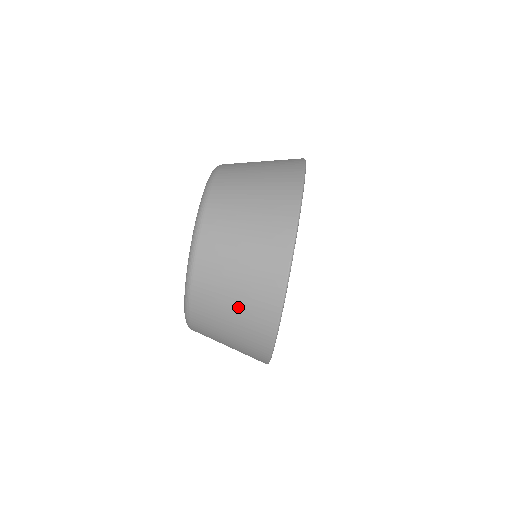
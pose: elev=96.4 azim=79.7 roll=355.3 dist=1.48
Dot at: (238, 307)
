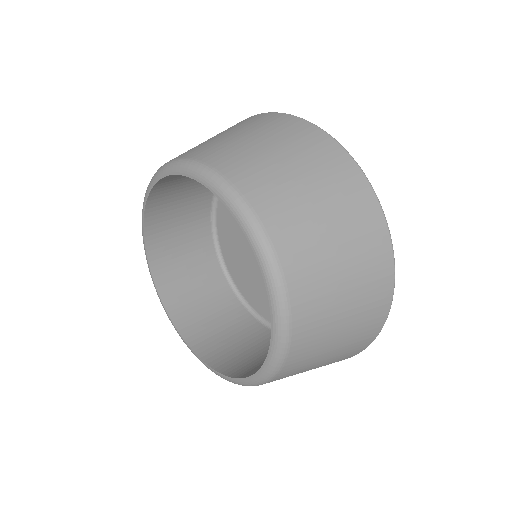
Dot at: (349, 318)
